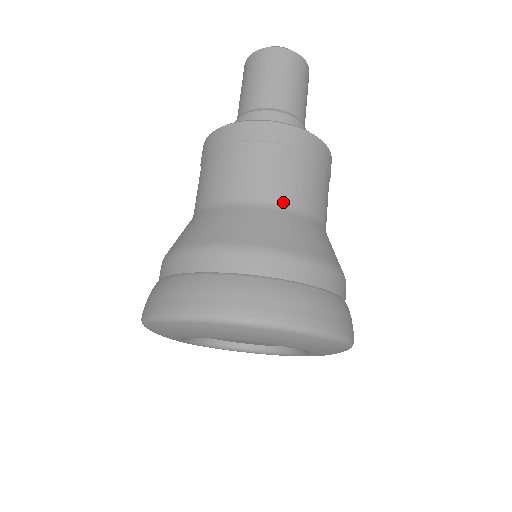
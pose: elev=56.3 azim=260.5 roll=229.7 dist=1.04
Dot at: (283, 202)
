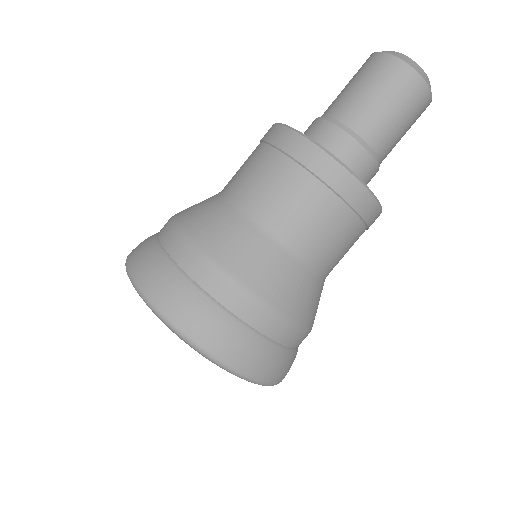
Dot at: (328, 273)
